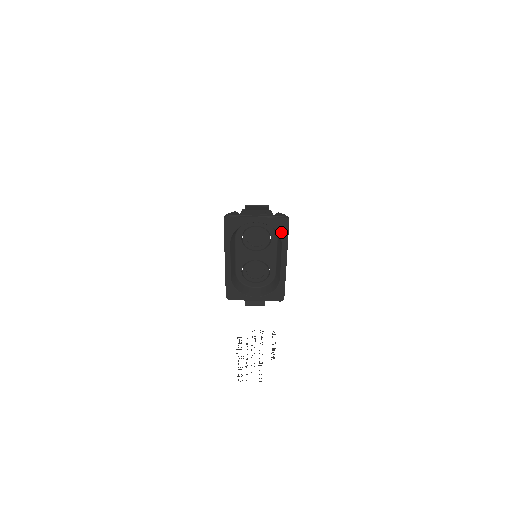
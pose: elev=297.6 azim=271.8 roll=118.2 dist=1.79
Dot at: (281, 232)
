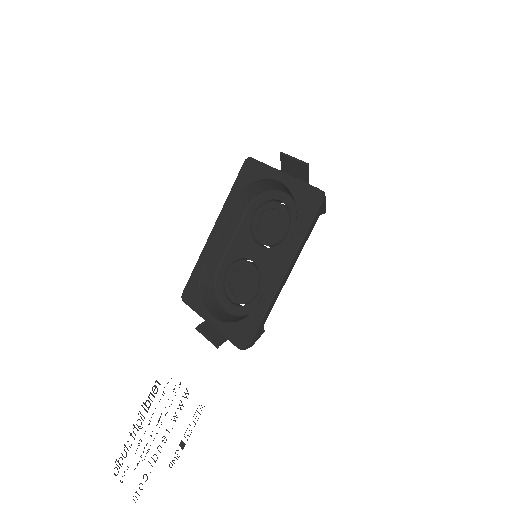
Dot at: (301, 213)
